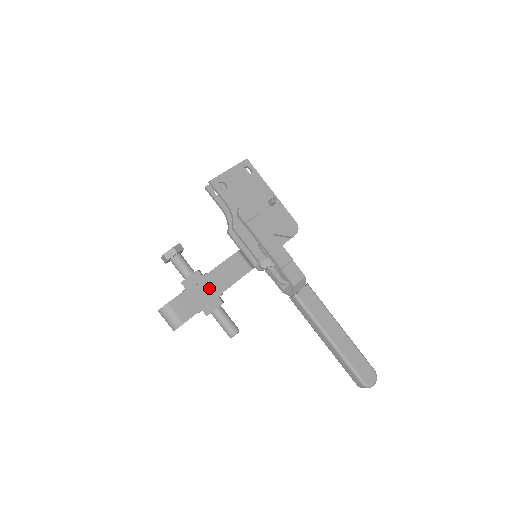
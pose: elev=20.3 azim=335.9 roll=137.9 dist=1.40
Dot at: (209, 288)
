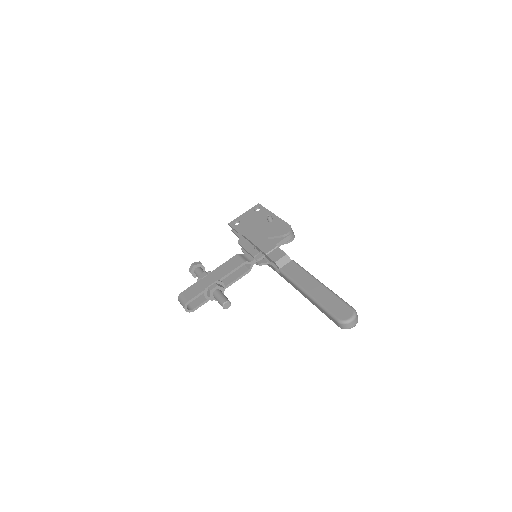
Dot at: (210, 279)
